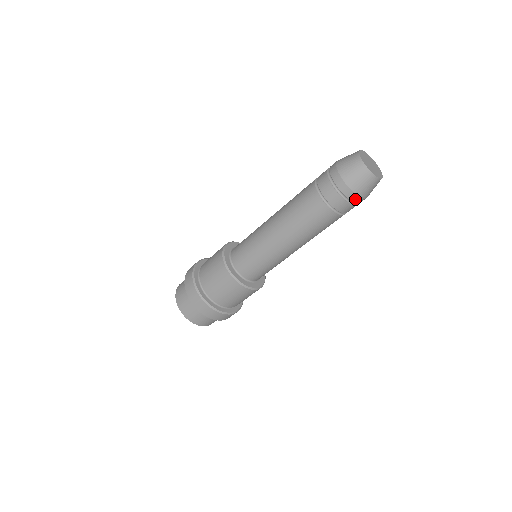
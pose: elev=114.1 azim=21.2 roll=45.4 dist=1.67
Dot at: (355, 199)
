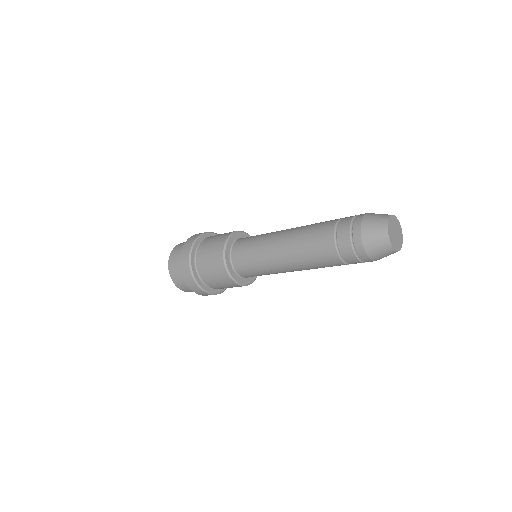
Dot at: (365, 259)
